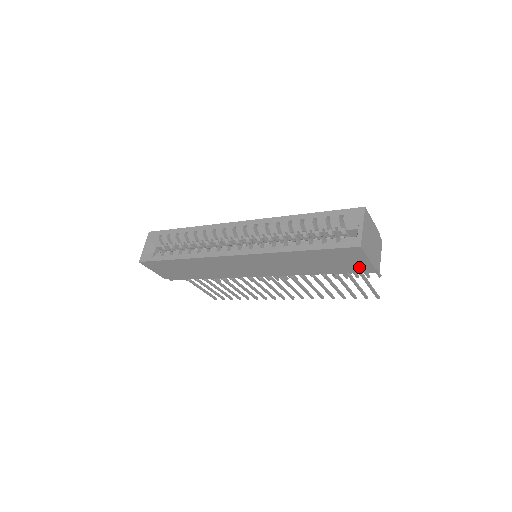
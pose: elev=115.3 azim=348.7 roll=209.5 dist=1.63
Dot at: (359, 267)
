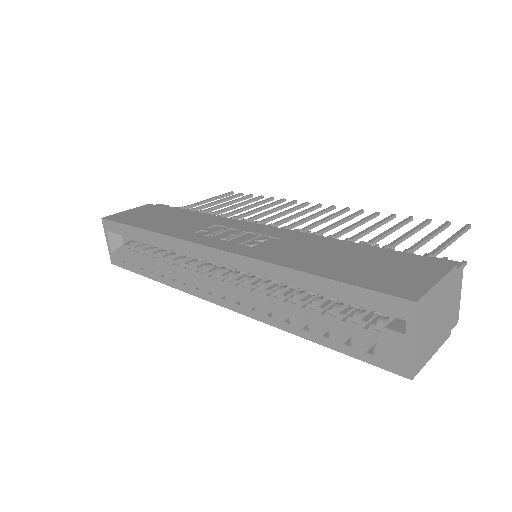
Dot at: occluded
